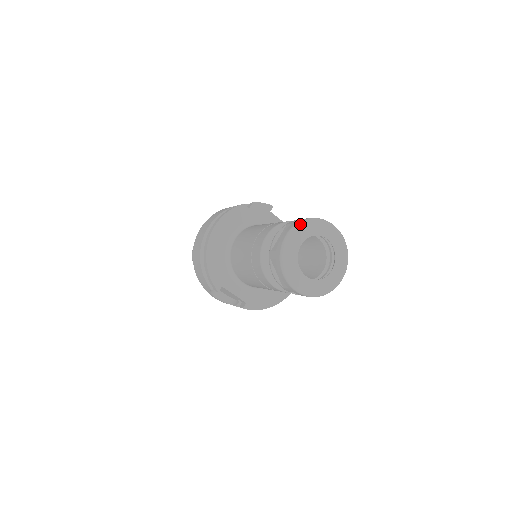
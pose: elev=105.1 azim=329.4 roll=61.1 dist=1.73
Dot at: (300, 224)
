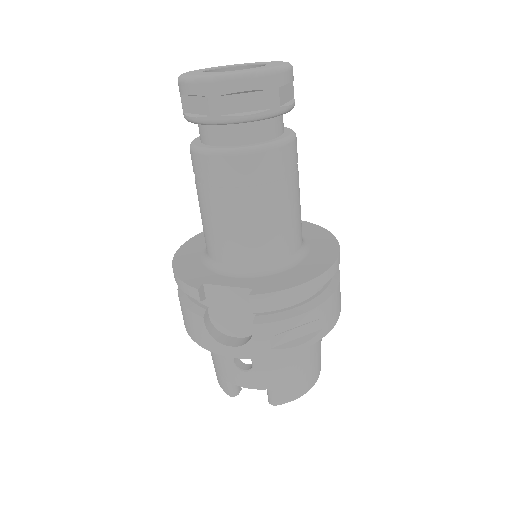
Dot at: occluded
